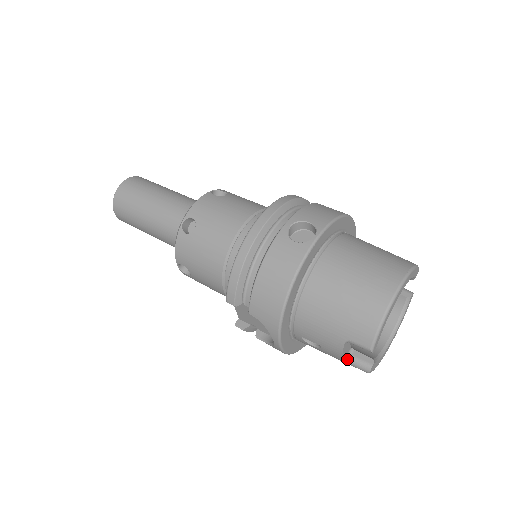
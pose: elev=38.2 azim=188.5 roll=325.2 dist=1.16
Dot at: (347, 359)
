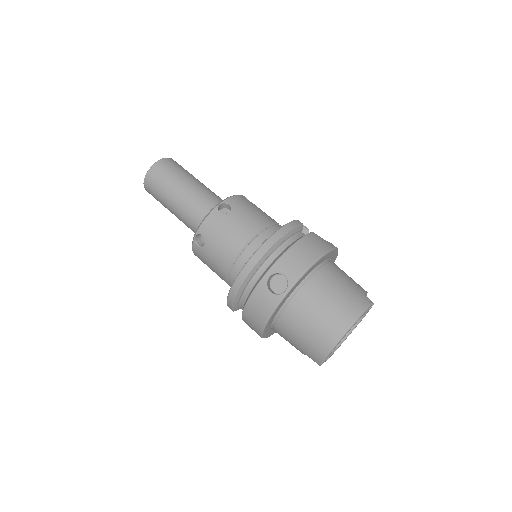
Dot at: occluded
